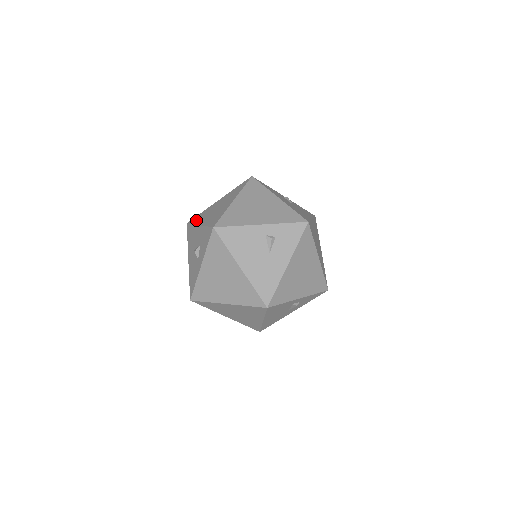
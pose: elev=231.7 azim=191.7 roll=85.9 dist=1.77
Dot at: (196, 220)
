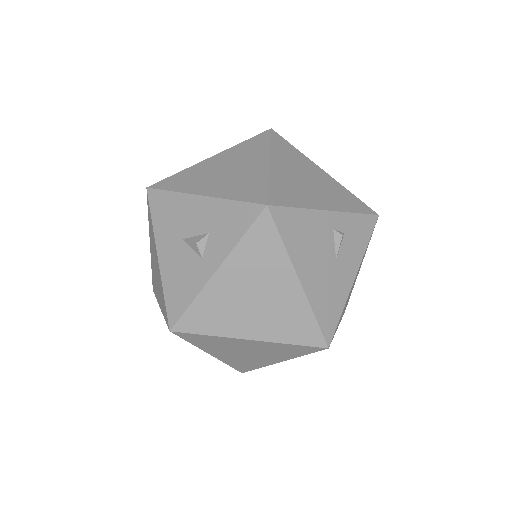
Dot at: (178, 185)
